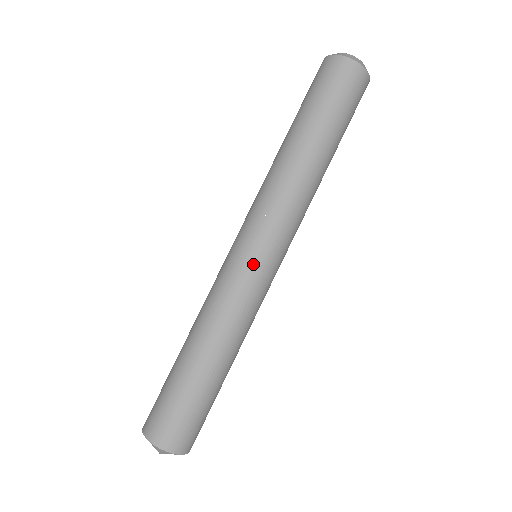
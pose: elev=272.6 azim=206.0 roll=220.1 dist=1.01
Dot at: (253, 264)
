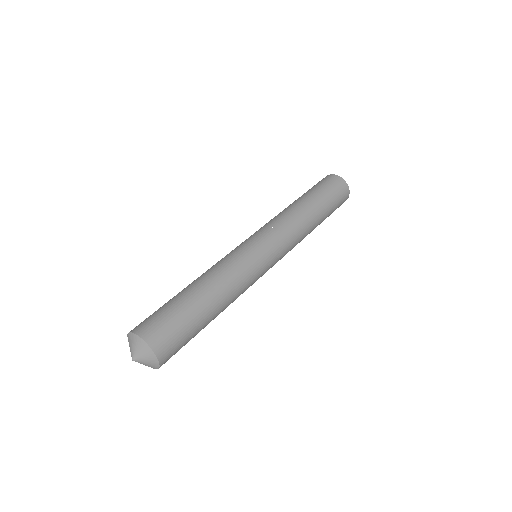
Dot at: (242, 244)
